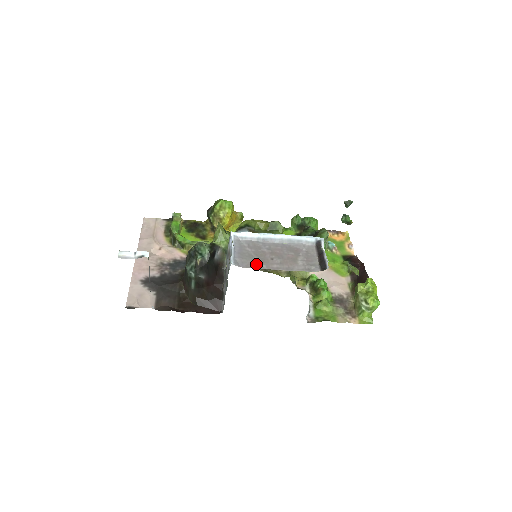
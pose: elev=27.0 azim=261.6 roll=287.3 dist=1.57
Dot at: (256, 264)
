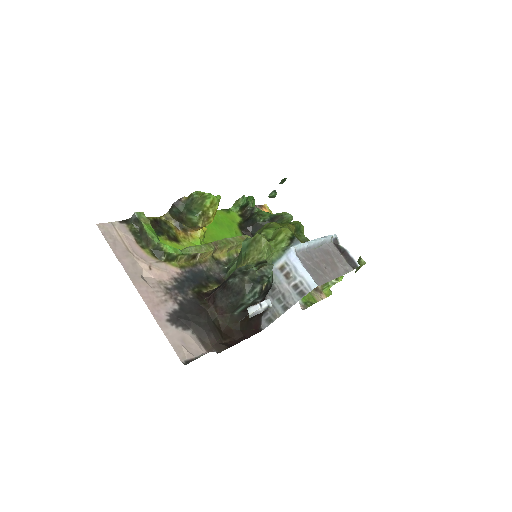
Dot at: (323, 278)
